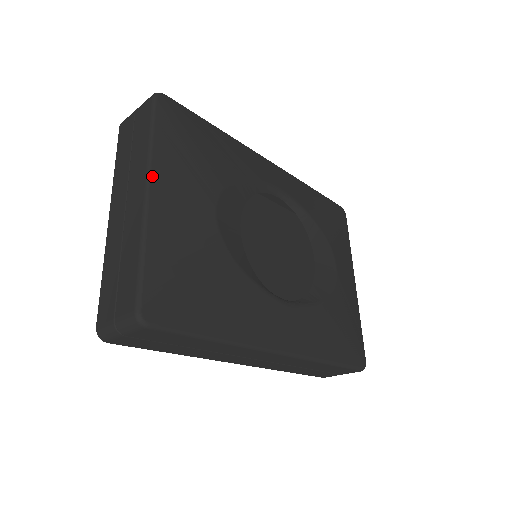
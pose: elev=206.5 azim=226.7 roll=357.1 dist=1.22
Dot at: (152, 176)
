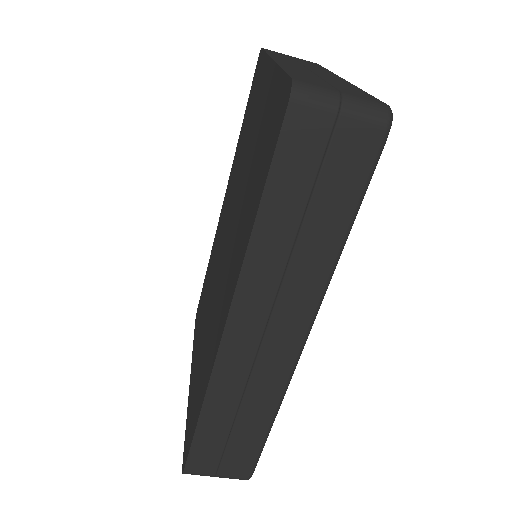
Dot at: occluded
